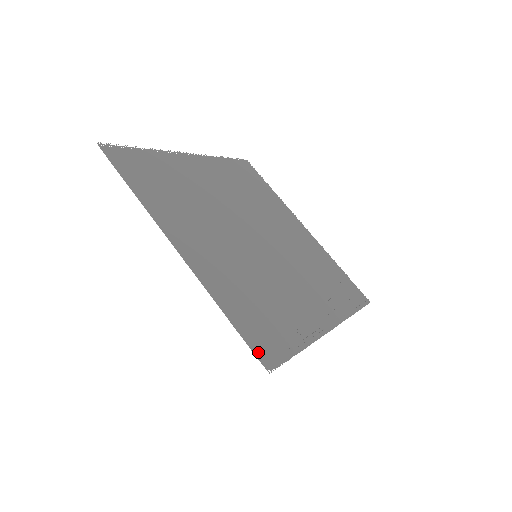
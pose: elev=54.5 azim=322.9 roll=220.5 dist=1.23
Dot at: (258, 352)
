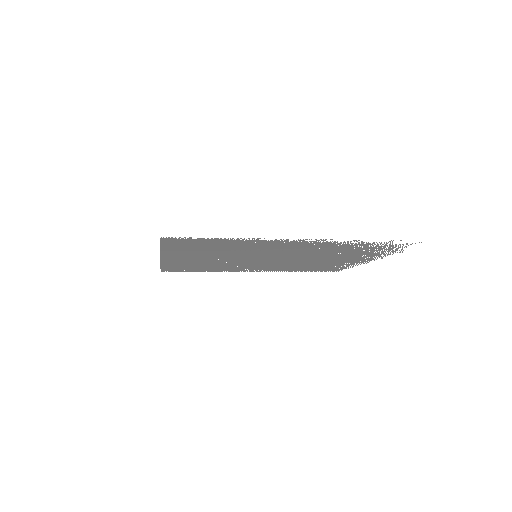
Dot at: (166, 241)
